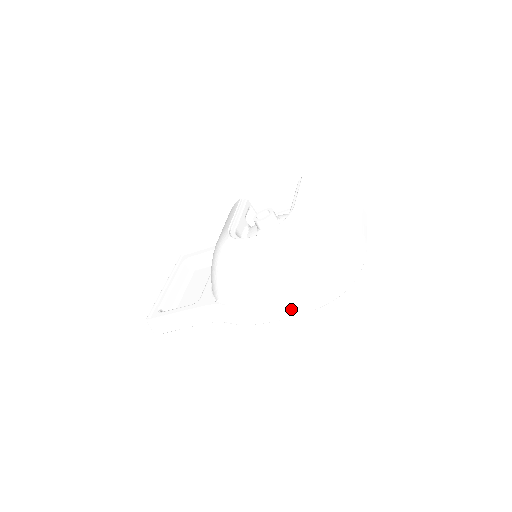
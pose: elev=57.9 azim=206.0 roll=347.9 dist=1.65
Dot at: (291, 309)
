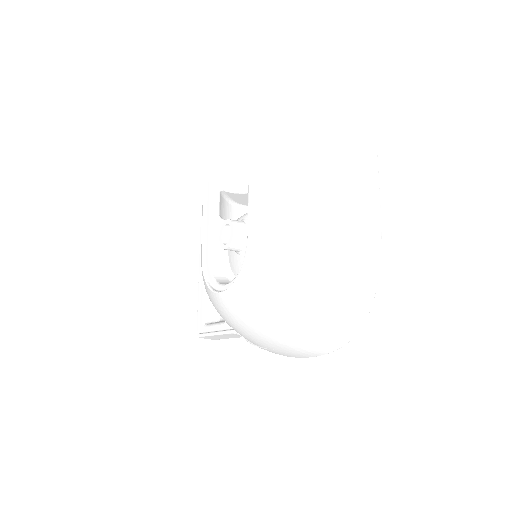
Dot at: (308, 354)
